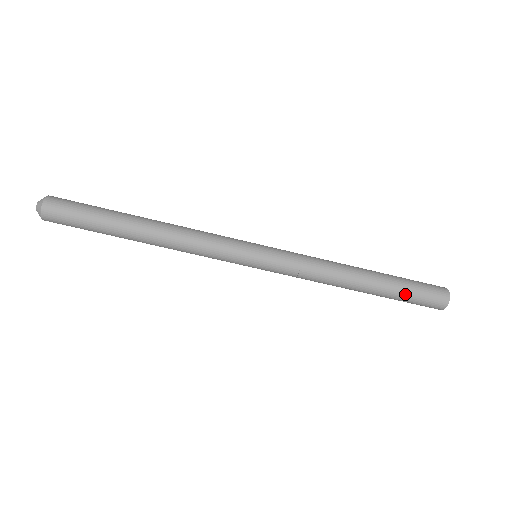
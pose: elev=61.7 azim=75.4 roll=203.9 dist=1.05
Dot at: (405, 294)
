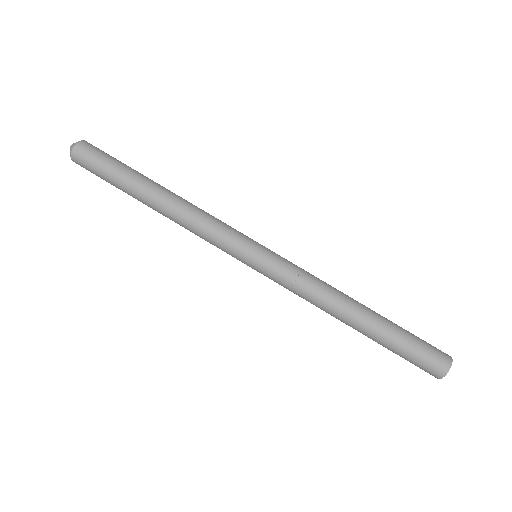
Dot at: (400, 347)
